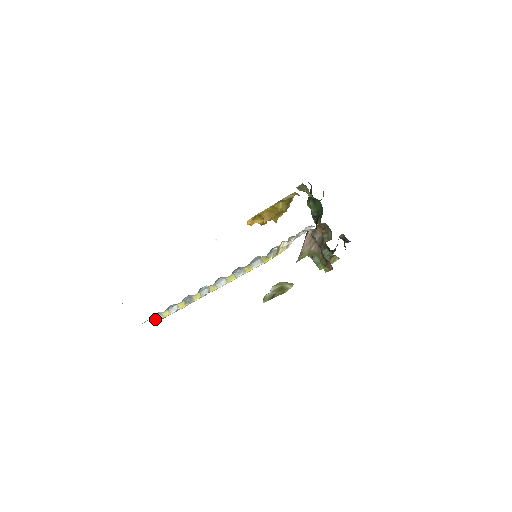
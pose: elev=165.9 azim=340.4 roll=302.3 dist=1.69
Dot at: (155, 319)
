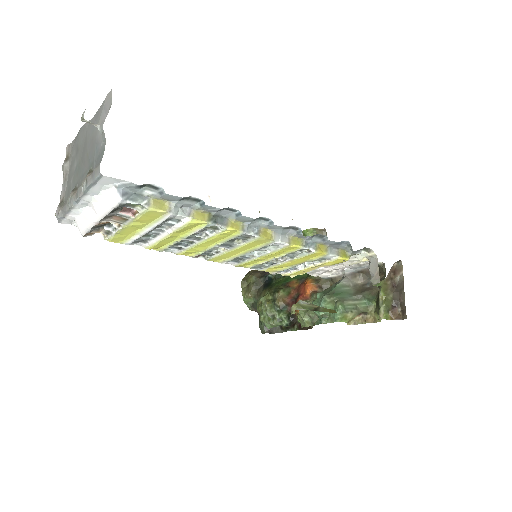
Dot at: (126, 195)
